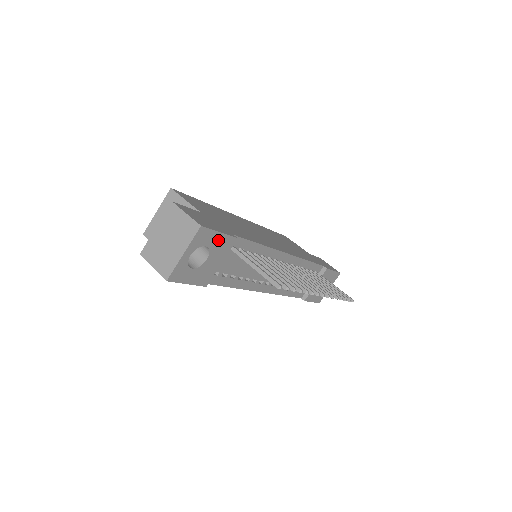
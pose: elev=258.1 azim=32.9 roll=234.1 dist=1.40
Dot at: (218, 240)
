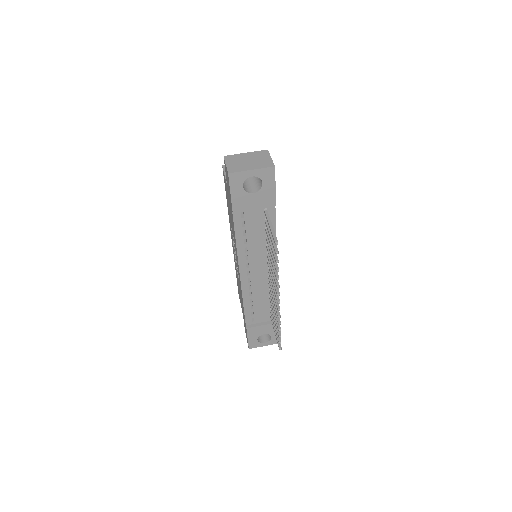
Dot at: (270, 190)
